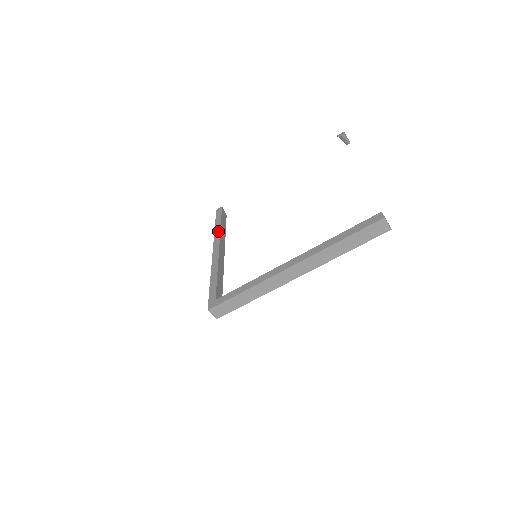
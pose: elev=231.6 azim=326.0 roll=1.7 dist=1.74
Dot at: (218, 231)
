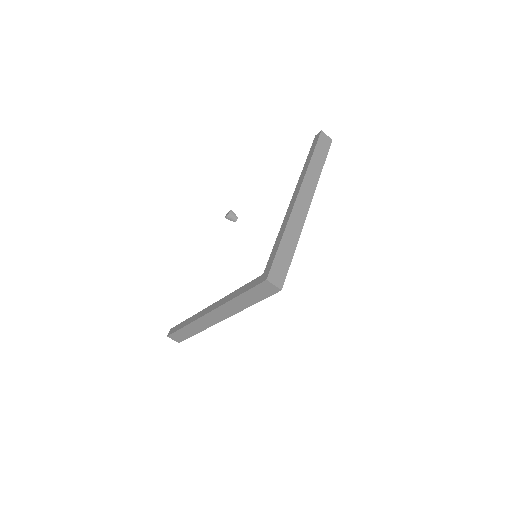
Dot at: (192, 318)
